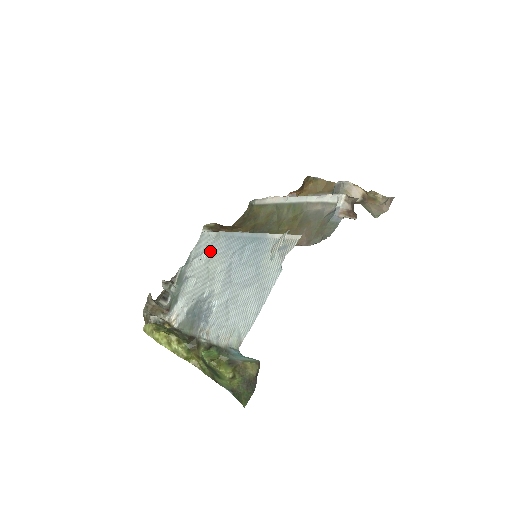
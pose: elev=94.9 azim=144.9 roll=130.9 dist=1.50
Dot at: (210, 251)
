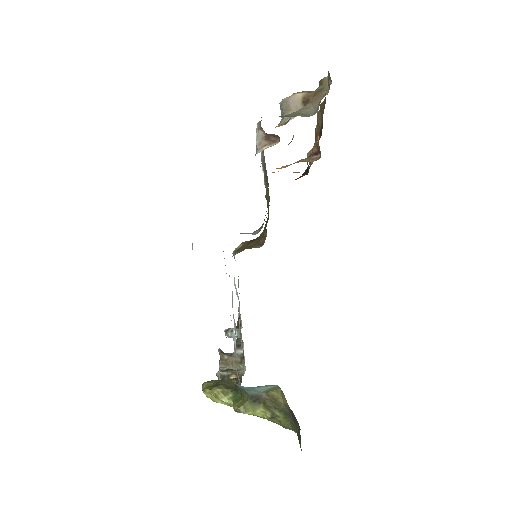
Dot at: occluded
